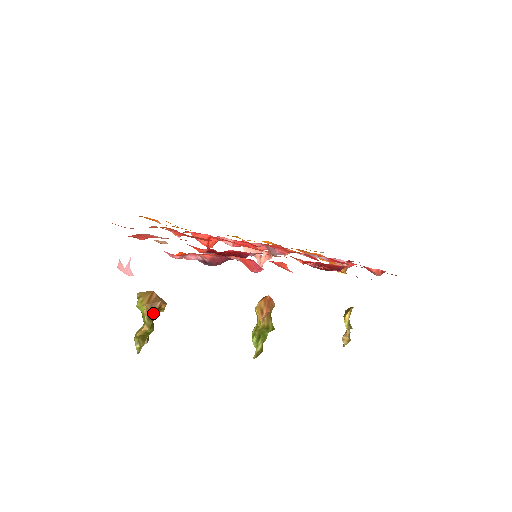
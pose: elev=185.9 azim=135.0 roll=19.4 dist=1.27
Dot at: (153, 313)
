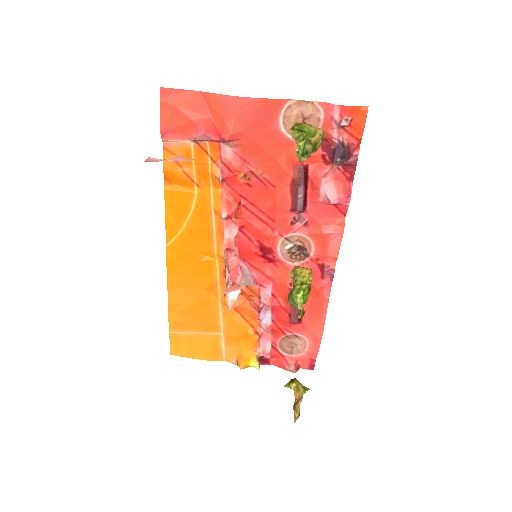
Dot at: occluded
